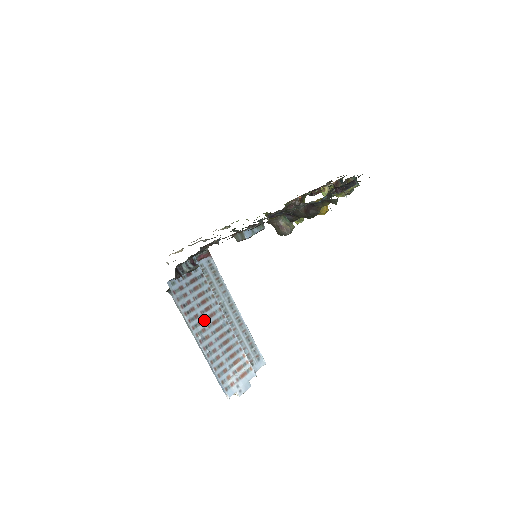
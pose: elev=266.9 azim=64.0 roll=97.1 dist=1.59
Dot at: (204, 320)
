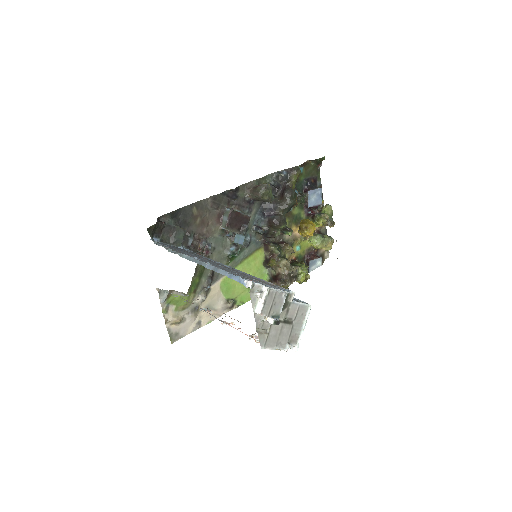
Dot at: (199, 258)
